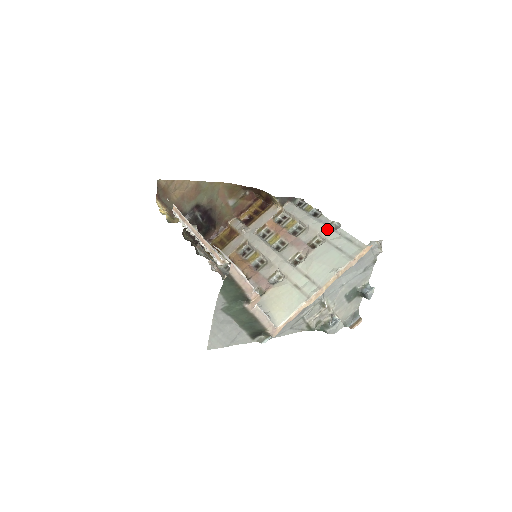
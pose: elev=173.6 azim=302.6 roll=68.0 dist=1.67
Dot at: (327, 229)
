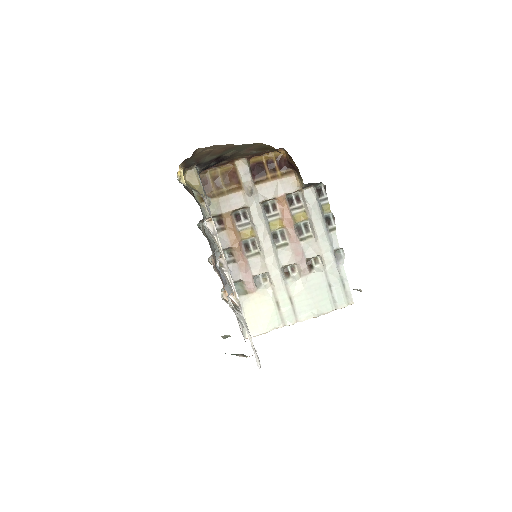
Dot at: (332, 258)
